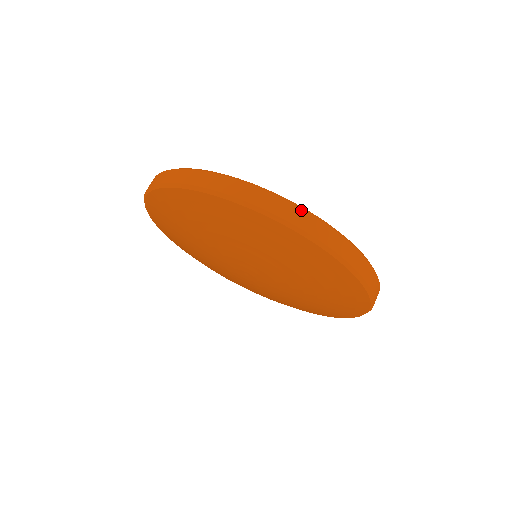
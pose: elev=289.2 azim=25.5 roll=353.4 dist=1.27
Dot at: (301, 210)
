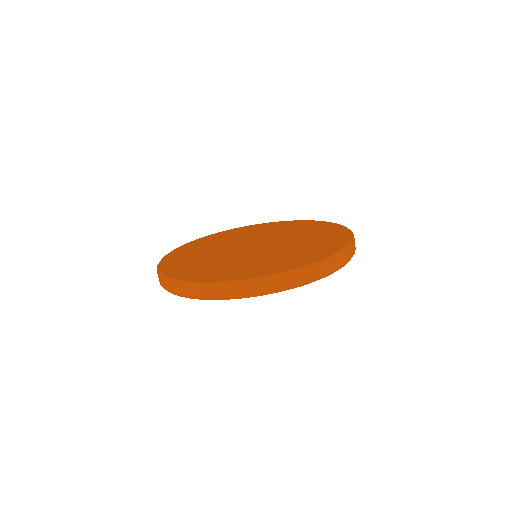
Dot at: (243, 284)
